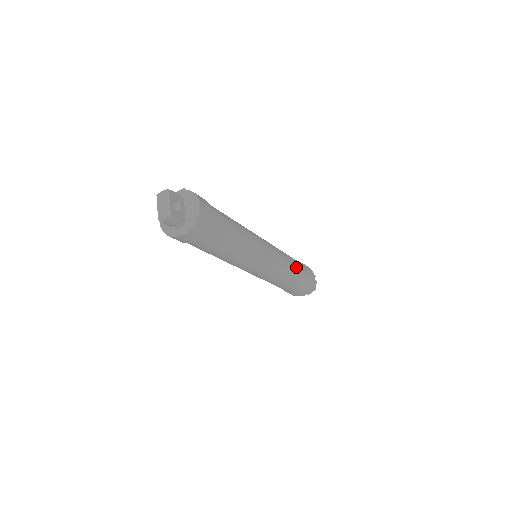
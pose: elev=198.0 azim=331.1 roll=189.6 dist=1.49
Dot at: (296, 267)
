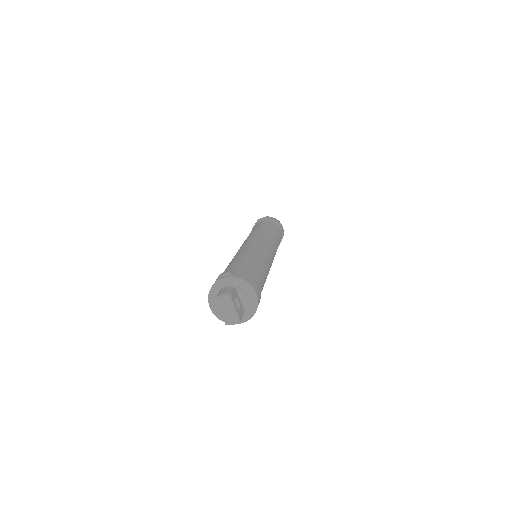
Dot at: (278, 239)
